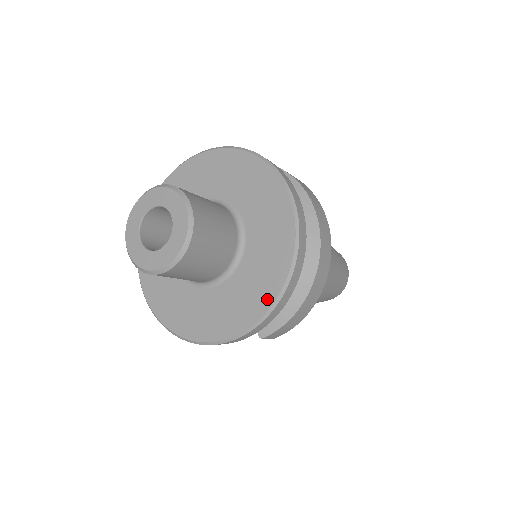
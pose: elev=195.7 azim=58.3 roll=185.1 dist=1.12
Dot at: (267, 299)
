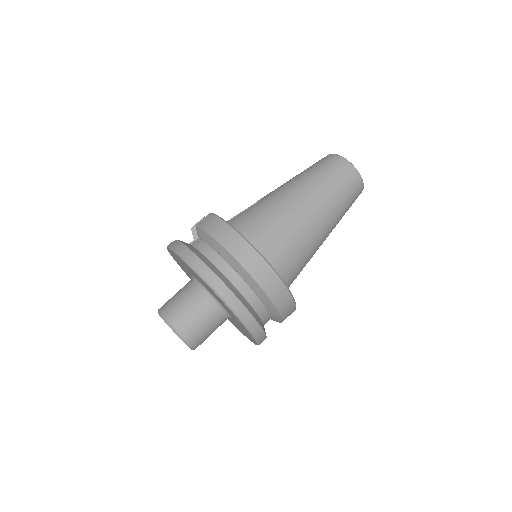
Dot at: (249, 334)
